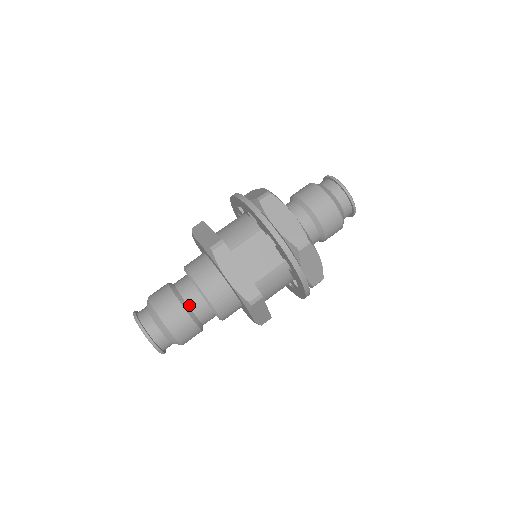
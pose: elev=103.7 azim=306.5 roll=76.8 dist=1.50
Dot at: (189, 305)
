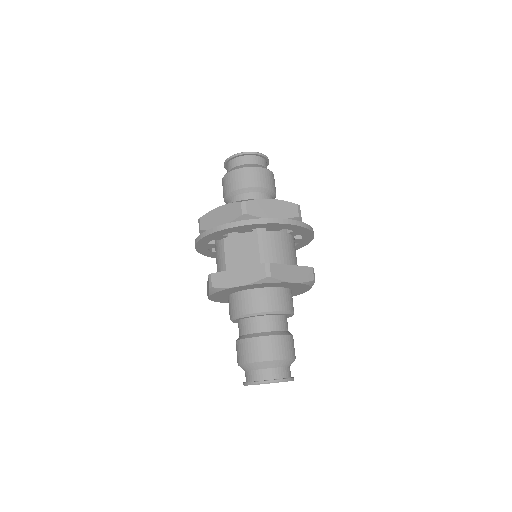
Dot at: (254, 332)
